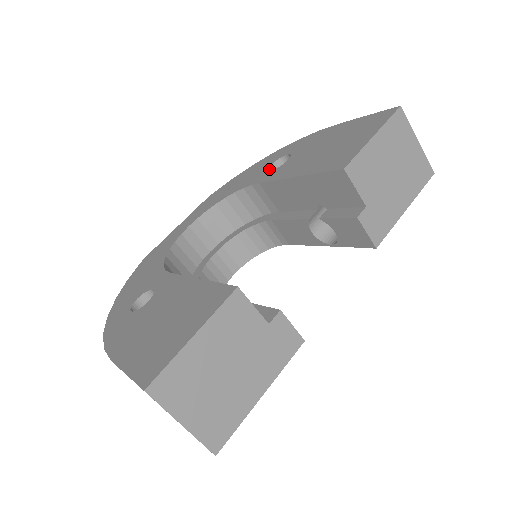
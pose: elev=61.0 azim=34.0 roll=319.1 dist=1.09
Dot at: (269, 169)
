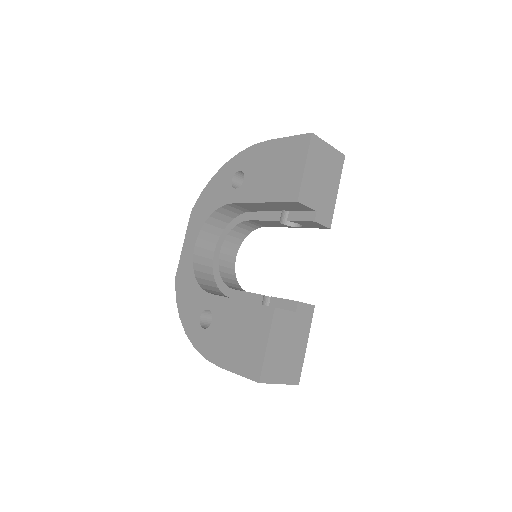
Dot at: (232, 187)
